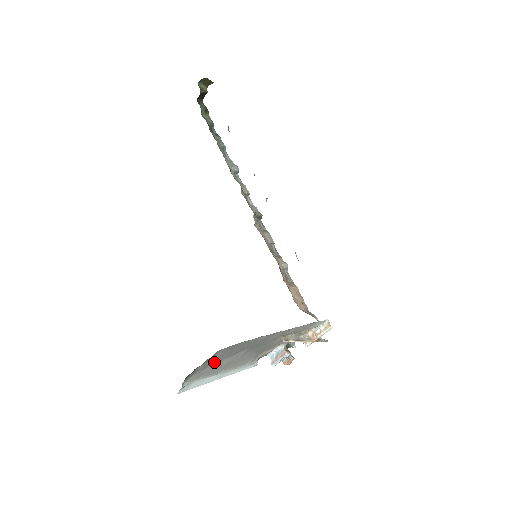
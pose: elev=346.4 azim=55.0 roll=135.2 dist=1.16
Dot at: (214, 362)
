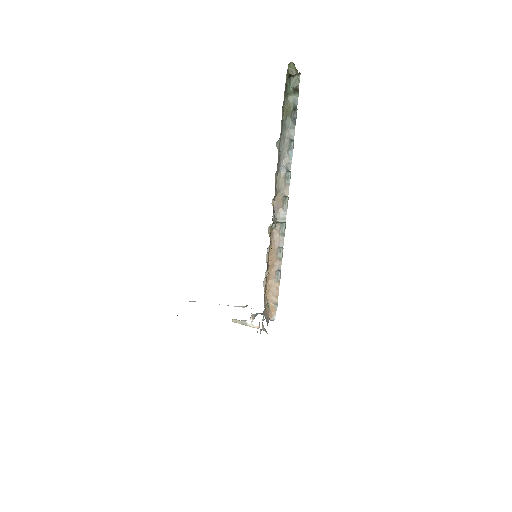
Dot at: occluded
